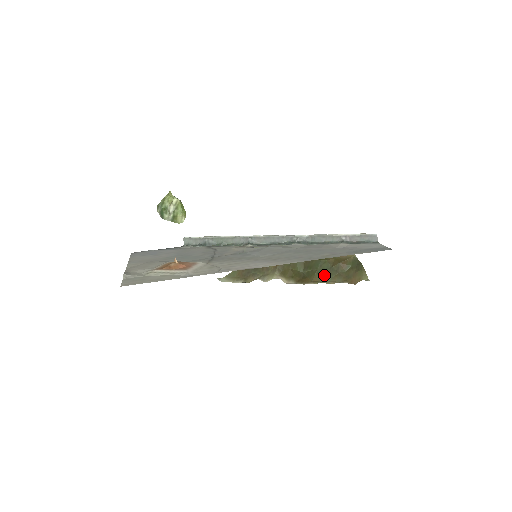
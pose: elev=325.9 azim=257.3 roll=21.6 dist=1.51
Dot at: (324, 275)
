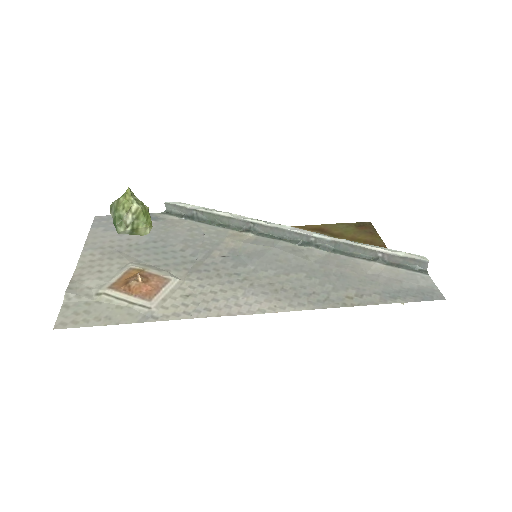
Dot at: occluded
